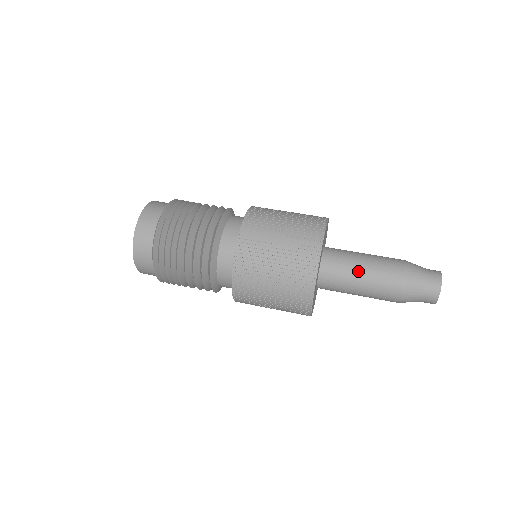
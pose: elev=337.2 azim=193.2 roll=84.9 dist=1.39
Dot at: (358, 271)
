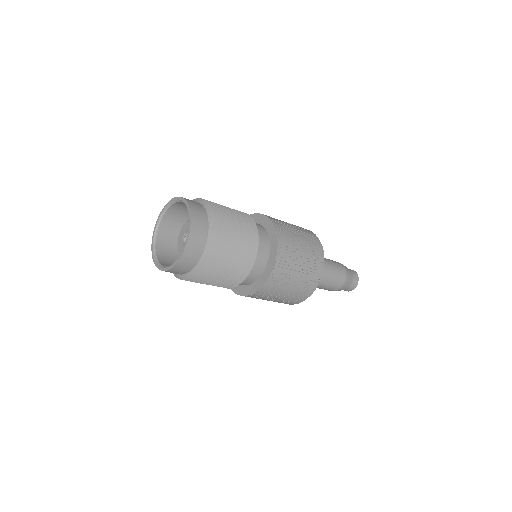
Dot at: (326, 269)
